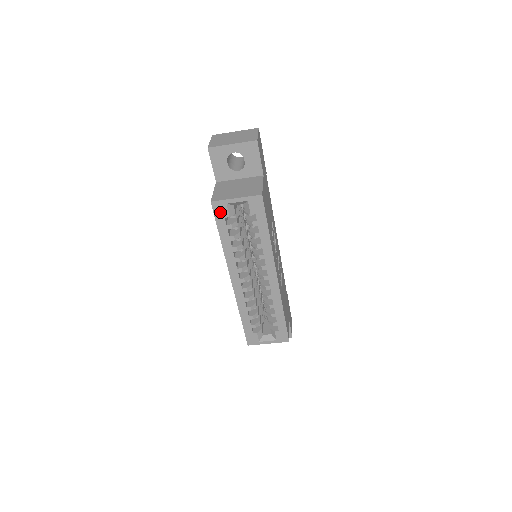
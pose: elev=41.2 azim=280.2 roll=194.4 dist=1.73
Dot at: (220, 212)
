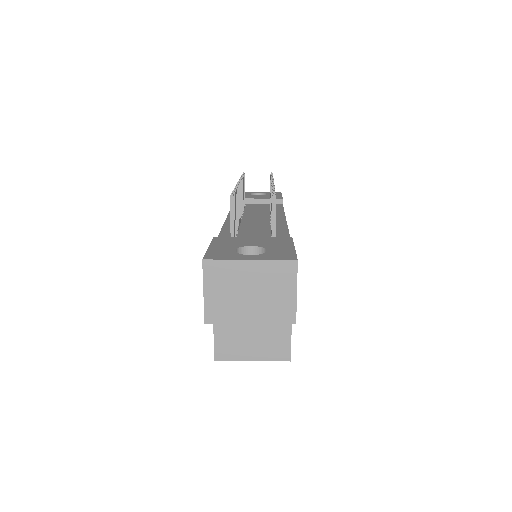
Dot at: occluded
